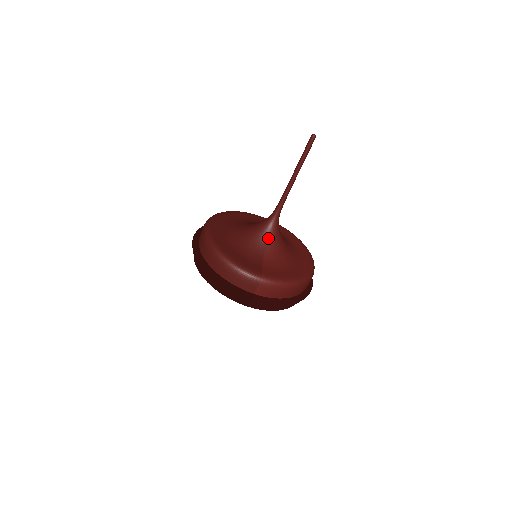
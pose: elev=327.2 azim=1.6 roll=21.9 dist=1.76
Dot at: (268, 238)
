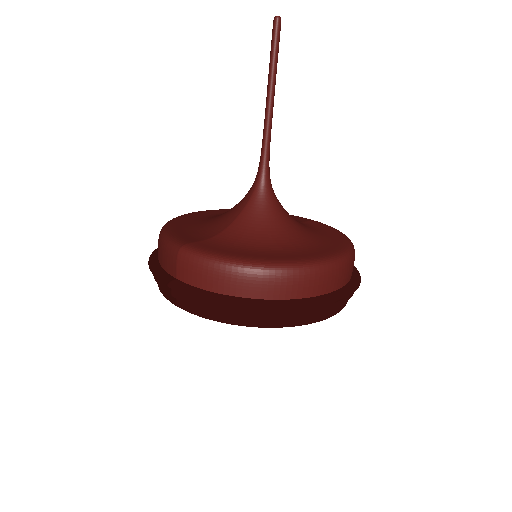
Dot at: (243, 209)
